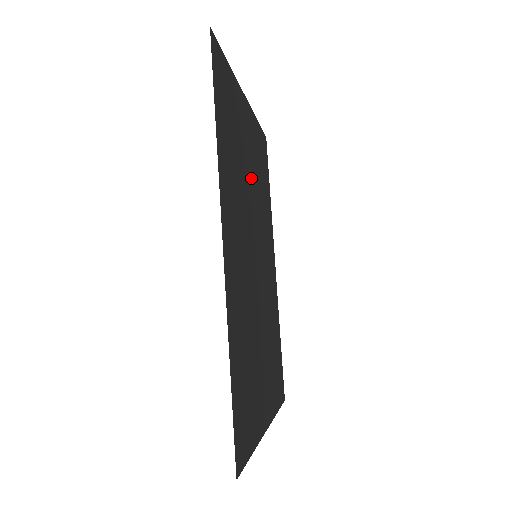
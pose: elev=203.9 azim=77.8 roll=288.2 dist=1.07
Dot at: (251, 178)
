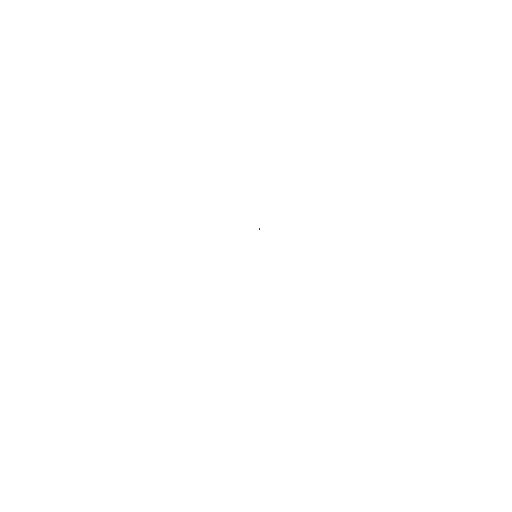
Dot at: occluded
